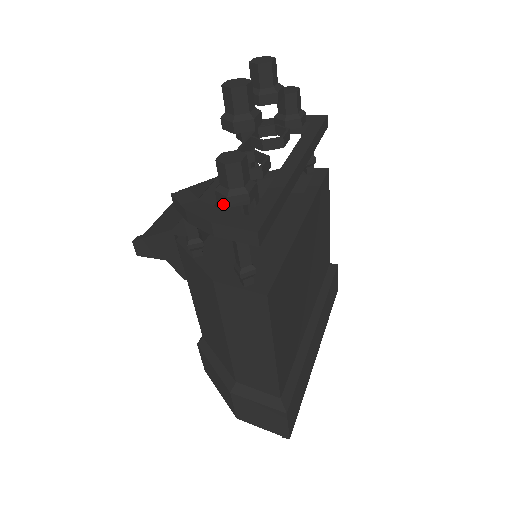
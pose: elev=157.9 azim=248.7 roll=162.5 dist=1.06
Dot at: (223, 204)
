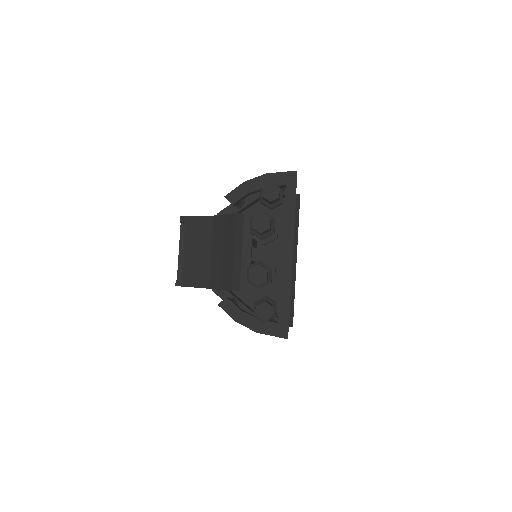
Dot at: occluded
